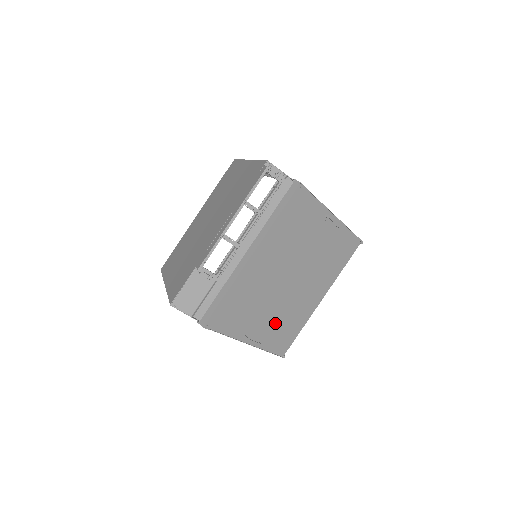
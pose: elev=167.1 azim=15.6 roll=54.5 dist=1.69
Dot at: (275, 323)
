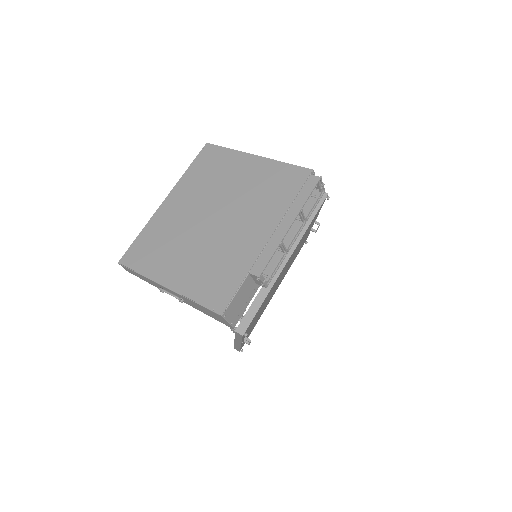
Dot at: occluded
